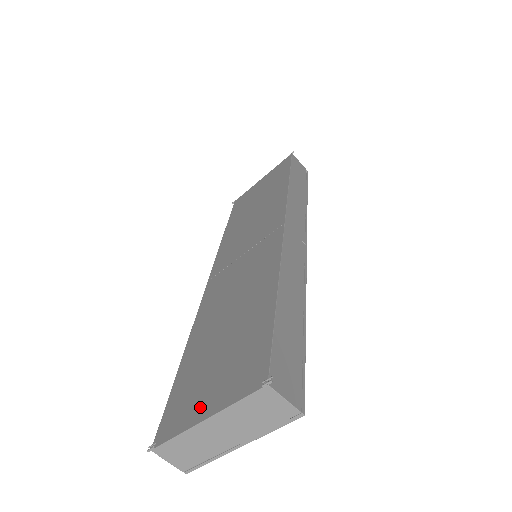
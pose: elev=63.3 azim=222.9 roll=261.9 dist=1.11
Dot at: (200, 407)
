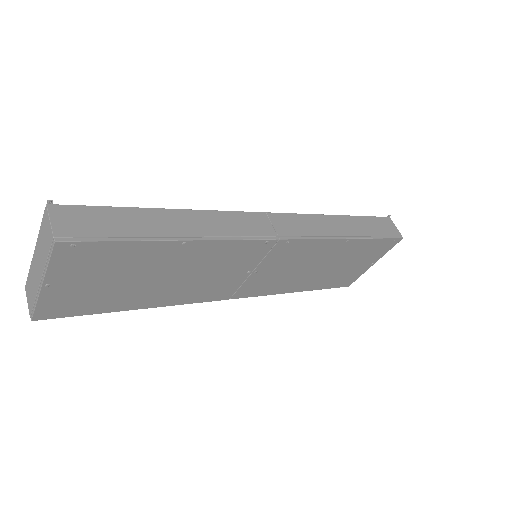
Dot at: occluded
